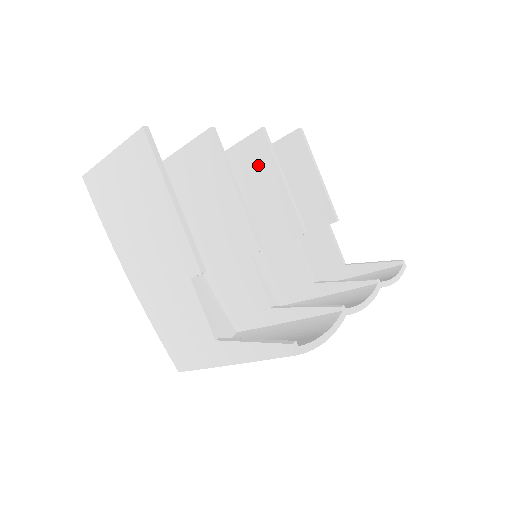
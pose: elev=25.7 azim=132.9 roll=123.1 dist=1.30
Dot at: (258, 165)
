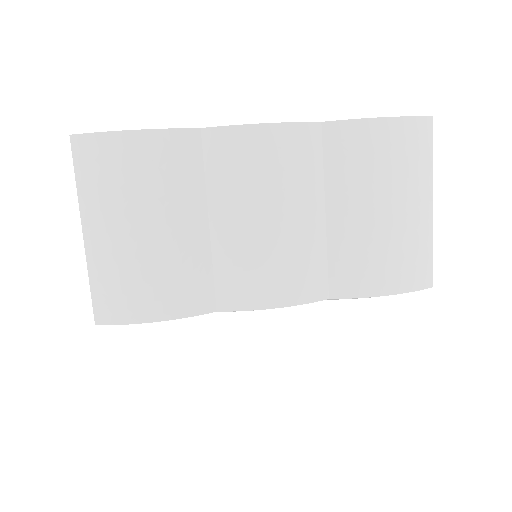
Dot at: occluded
